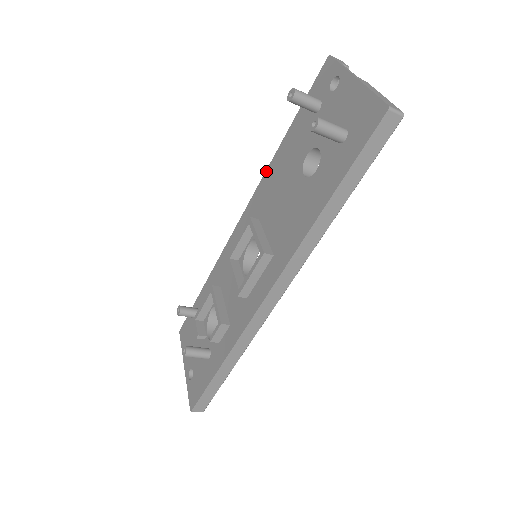
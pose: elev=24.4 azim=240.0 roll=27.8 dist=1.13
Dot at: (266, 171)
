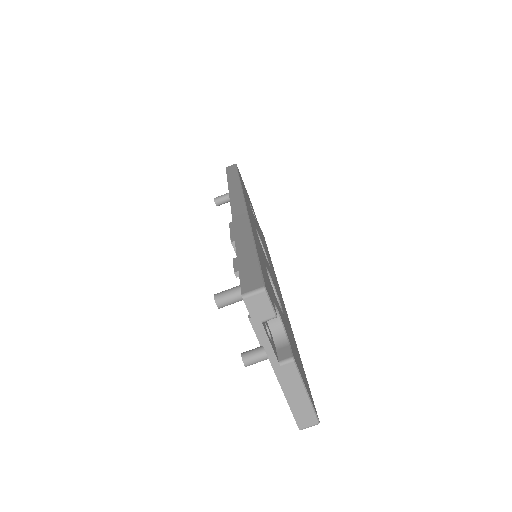
Dot at: occluded
